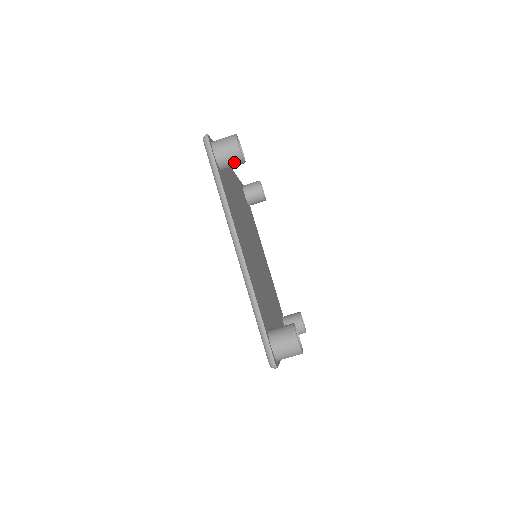
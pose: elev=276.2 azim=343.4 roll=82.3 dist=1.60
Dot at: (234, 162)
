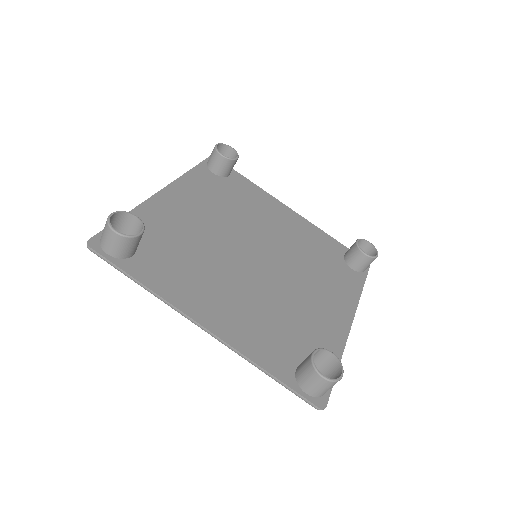
Dot at: (132, 245)
